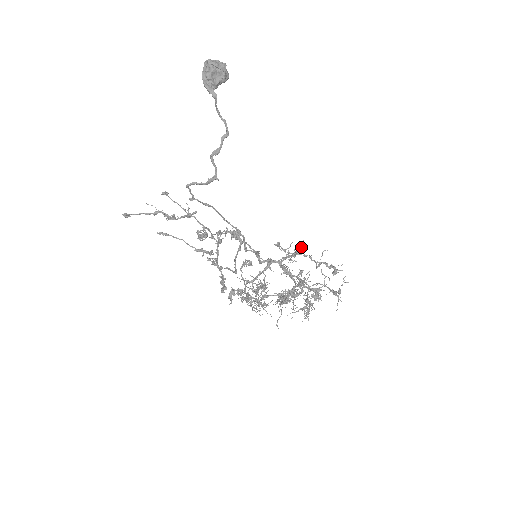
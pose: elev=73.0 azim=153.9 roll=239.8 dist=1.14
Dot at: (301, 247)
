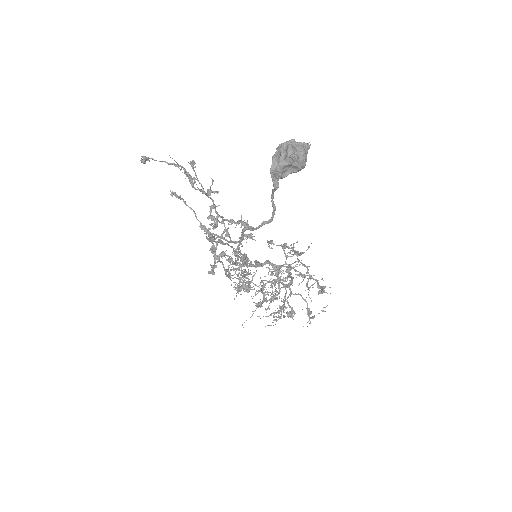
Dot at: occluded
